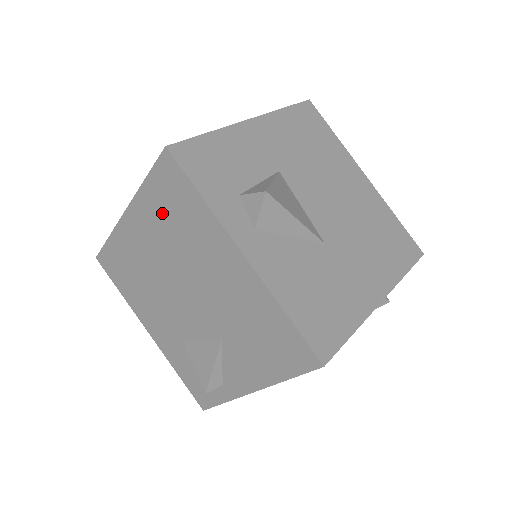
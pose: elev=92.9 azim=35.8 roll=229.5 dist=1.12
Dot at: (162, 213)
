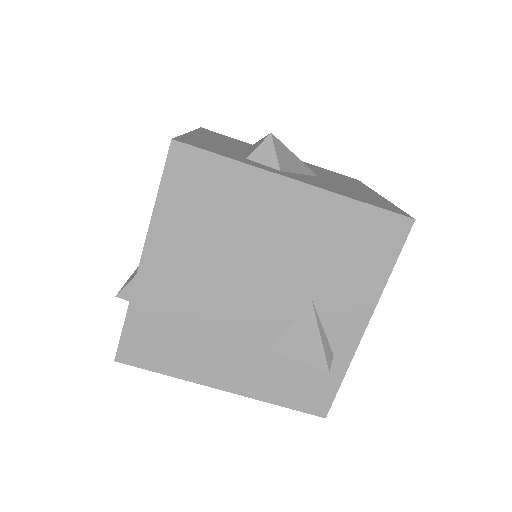
Dot at: (191, 216)
